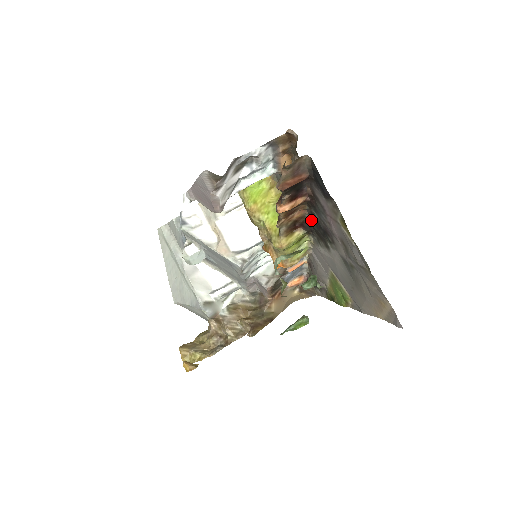
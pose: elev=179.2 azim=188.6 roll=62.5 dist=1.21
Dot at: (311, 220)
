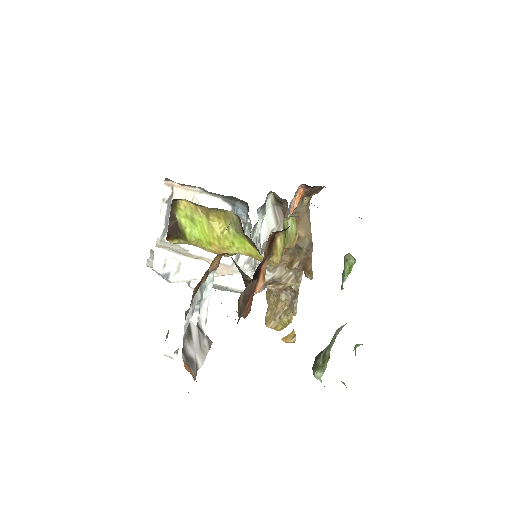
Dot at: occluded
